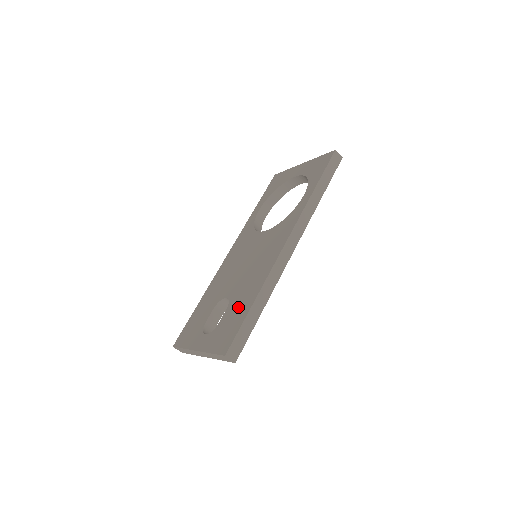
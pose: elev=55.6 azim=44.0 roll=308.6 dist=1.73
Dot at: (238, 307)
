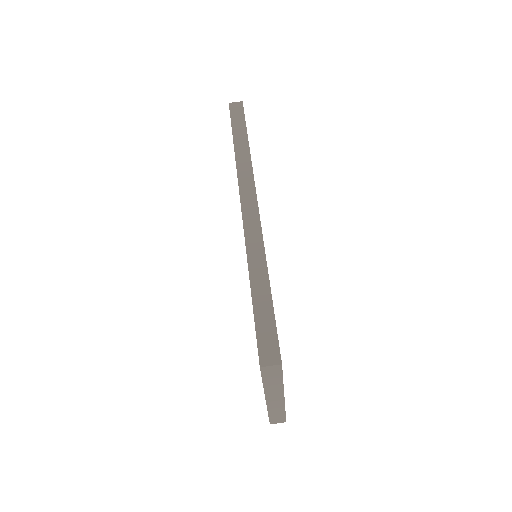
Dot at: occluded
